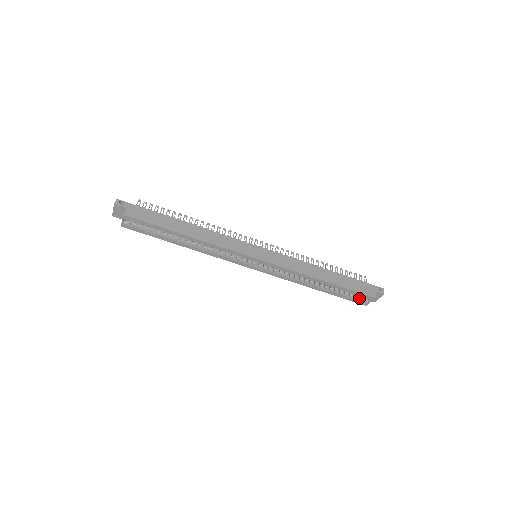
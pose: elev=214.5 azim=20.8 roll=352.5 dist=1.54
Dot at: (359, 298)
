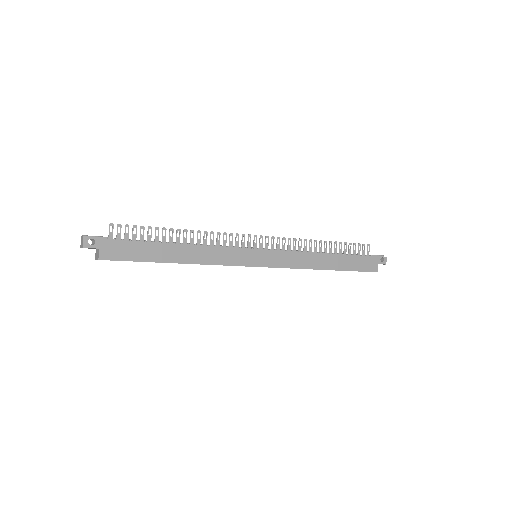
Dot at: occluded
